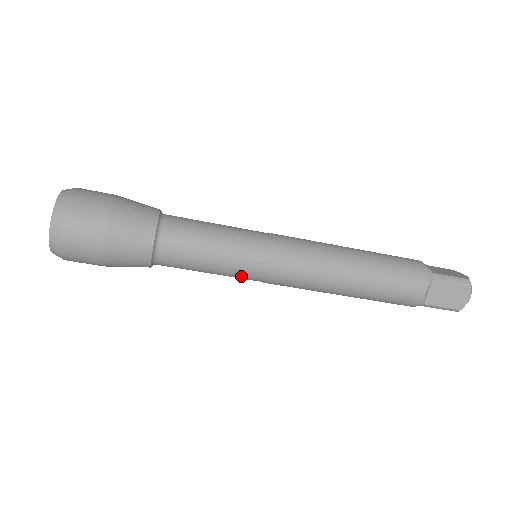
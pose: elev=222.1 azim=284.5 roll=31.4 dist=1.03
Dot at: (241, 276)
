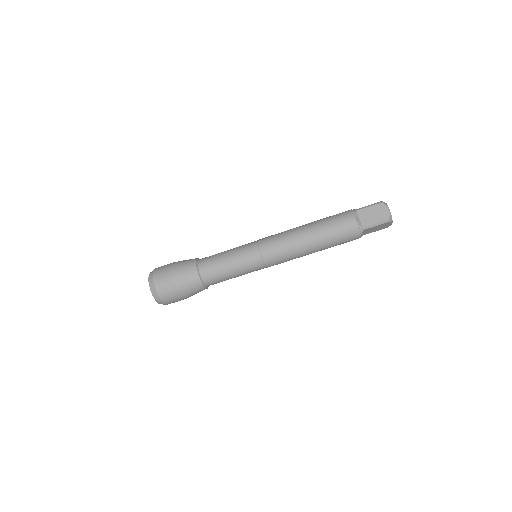
Dot at: (249, 266)
